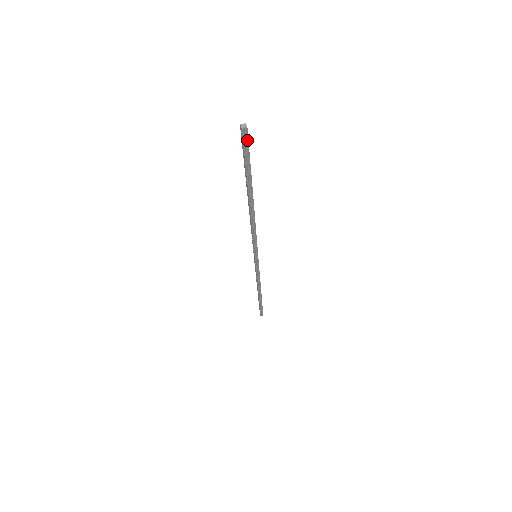
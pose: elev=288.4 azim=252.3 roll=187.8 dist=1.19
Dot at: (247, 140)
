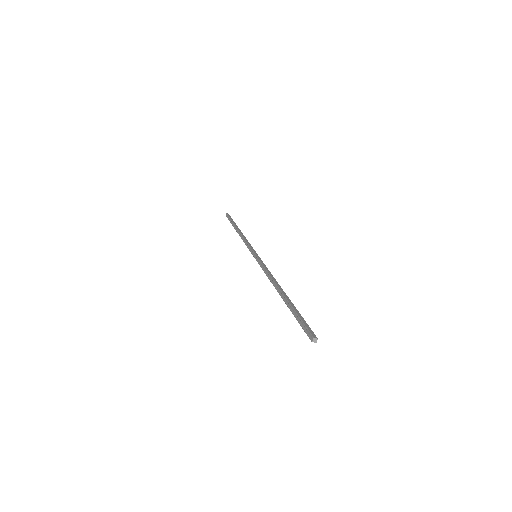
Dot at: (312, 332)
